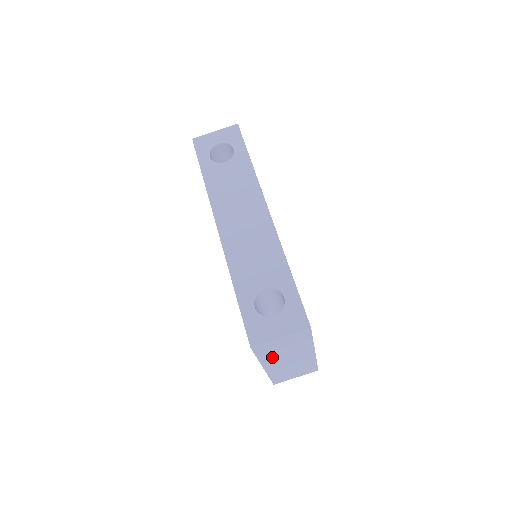
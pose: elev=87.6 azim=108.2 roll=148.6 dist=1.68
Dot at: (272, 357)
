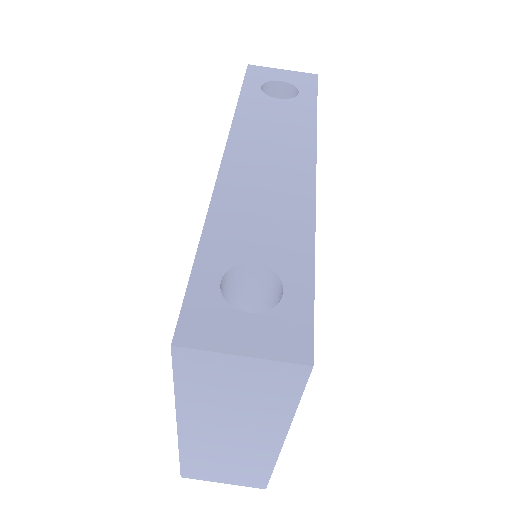
Dot at: (203, 405)
